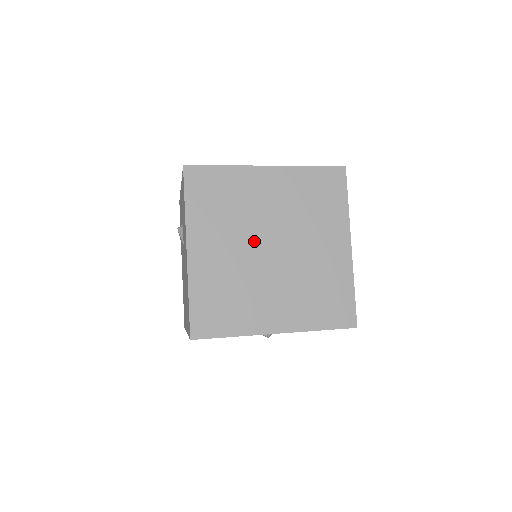
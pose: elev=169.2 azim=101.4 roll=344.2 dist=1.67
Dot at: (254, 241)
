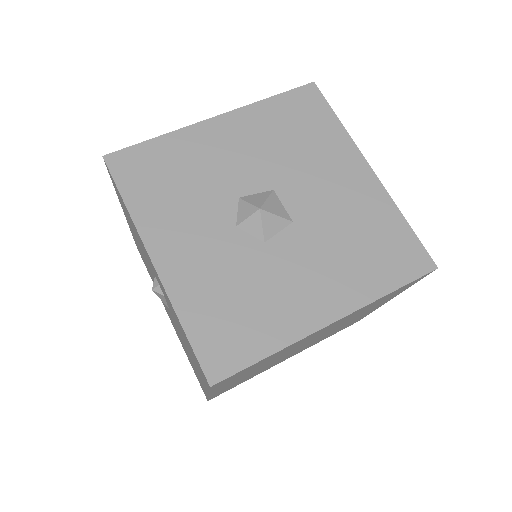
Dot at: occluded
